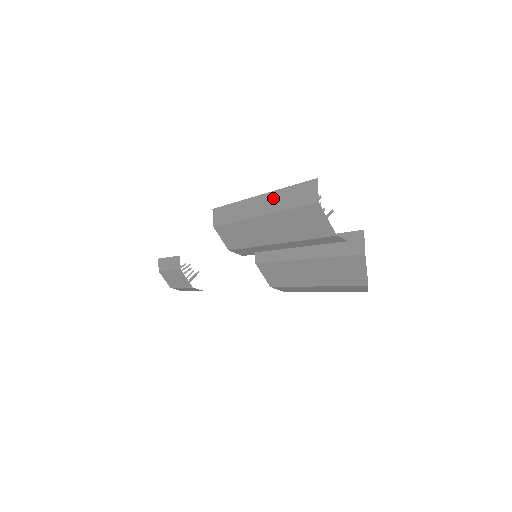
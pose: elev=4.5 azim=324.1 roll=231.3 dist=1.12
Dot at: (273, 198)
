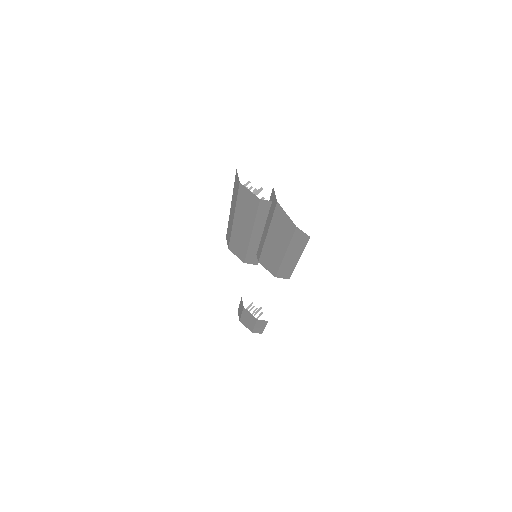
Dot at: (233, 201)
